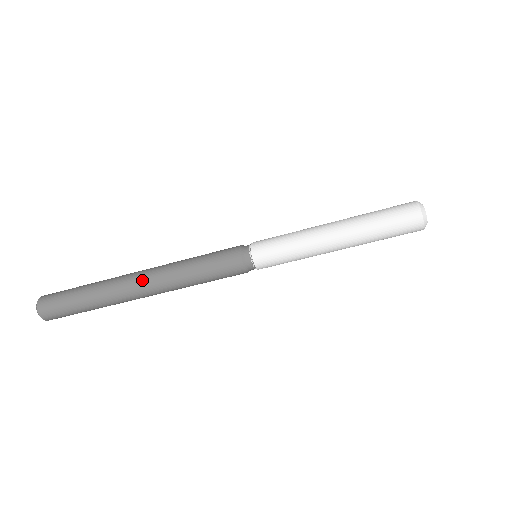
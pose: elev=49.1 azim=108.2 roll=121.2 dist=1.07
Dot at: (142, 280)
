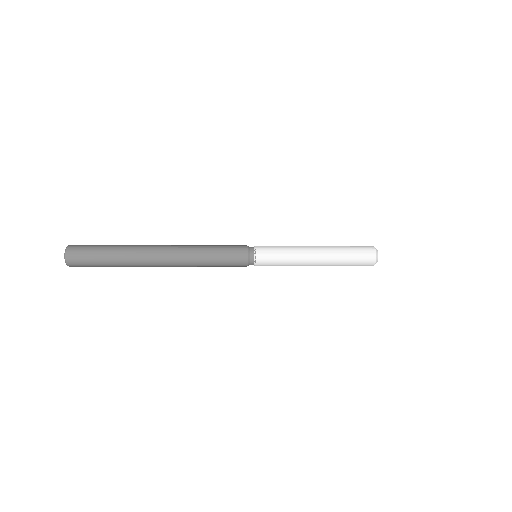
Dot at: (165, 255)
